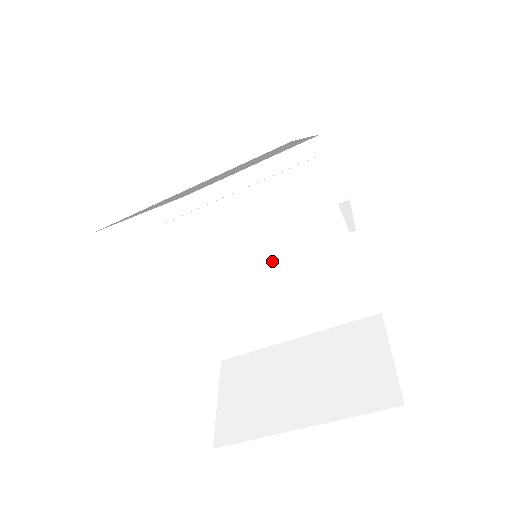
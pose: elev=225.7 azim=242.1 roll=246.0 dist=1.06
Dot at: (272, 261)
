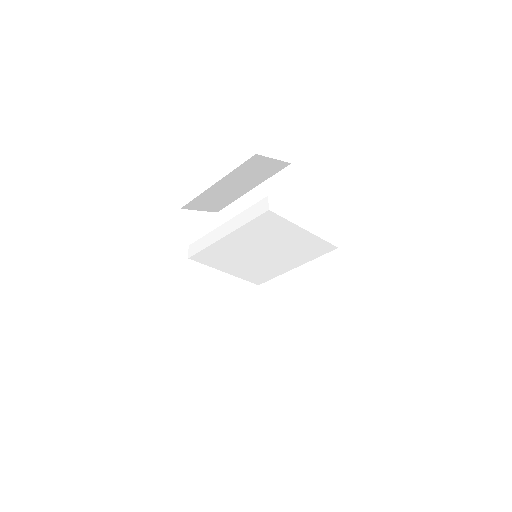
Dot at: (265, 250)
